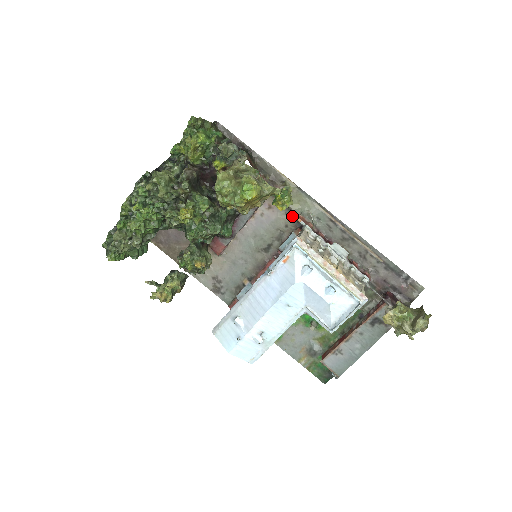
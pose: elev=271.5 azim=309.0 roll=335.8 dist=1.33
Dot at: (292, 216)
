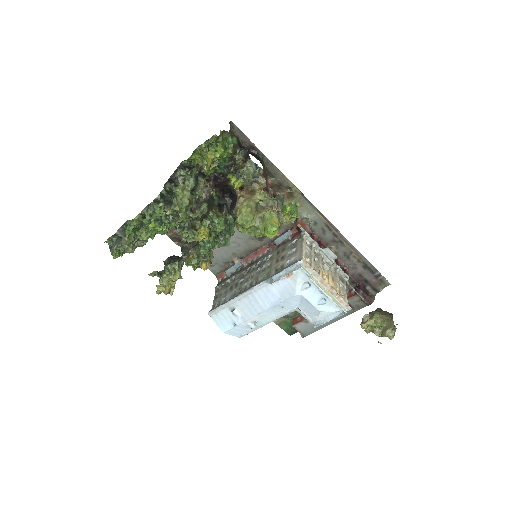
Dot at: occluded
